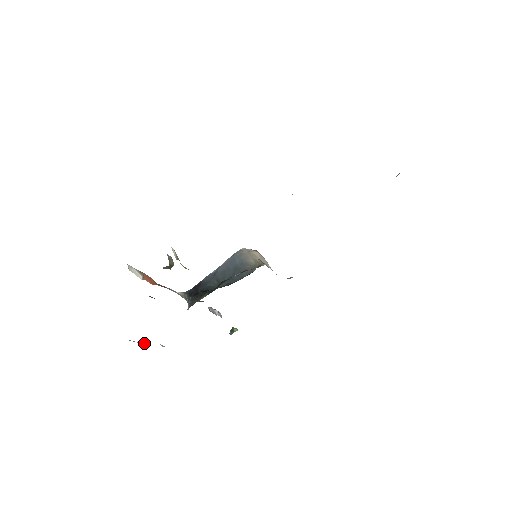
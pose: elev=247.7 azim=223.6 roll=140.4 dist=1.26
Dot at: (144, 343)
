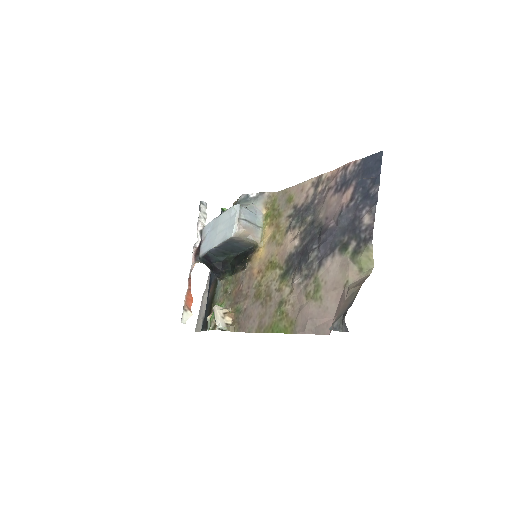
Dot at: (203, 301)
